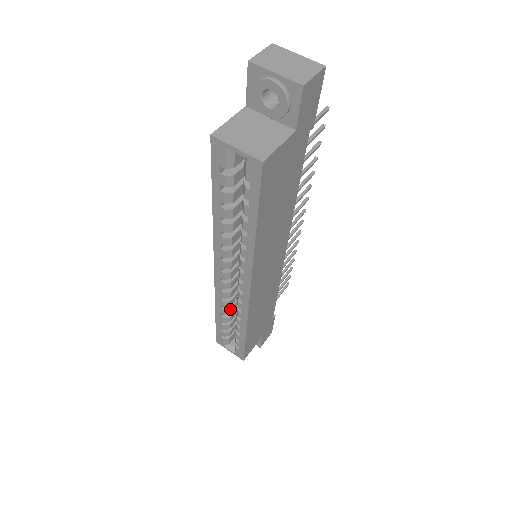
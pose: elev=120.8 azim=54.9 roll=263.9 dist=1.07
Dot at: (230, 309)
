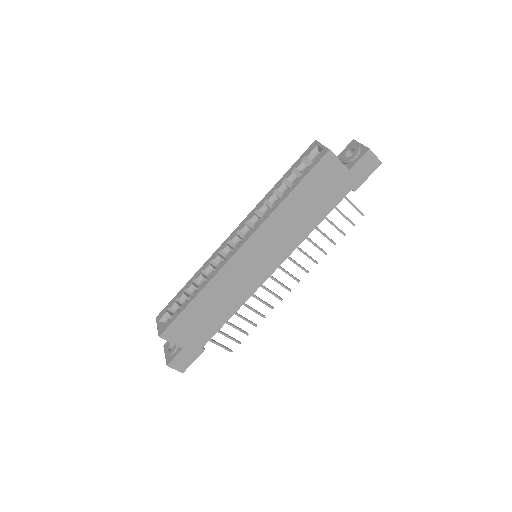
Dot at: (204, 277)
